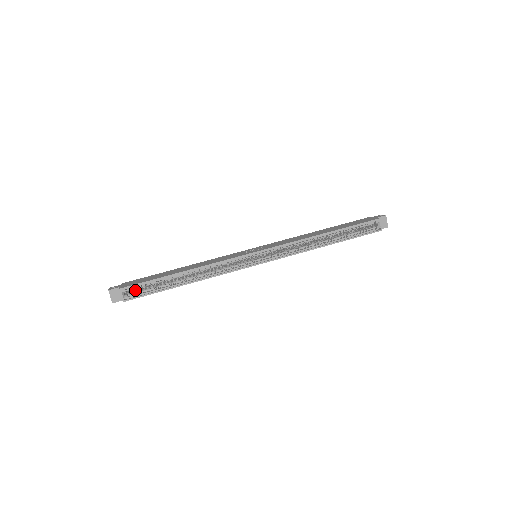
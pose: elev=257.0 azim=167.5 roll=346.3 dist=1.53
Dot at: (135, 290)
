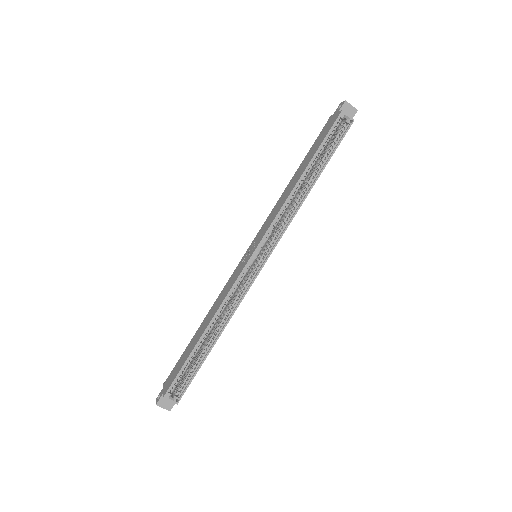
Dot at: (178, 384)
